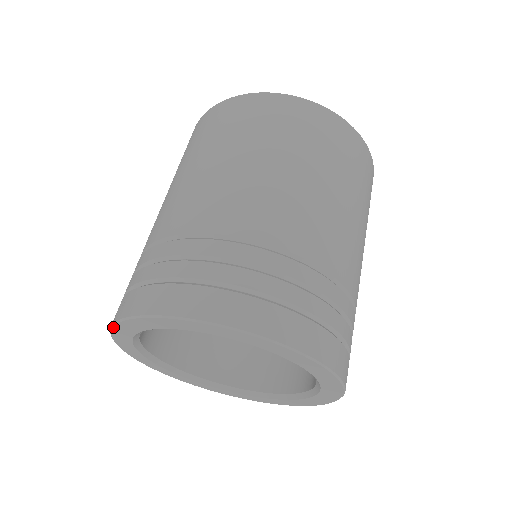
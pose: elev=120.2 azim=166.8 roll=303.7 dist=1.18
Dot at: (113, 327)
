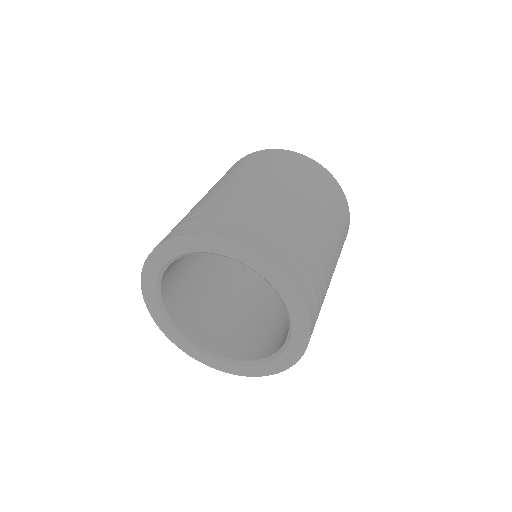
Dot at: (206, 237)
